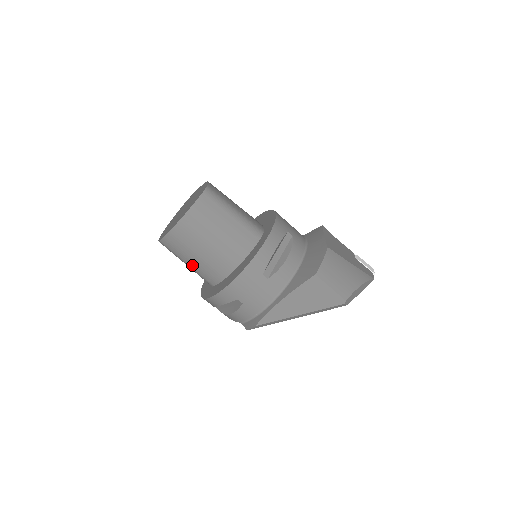
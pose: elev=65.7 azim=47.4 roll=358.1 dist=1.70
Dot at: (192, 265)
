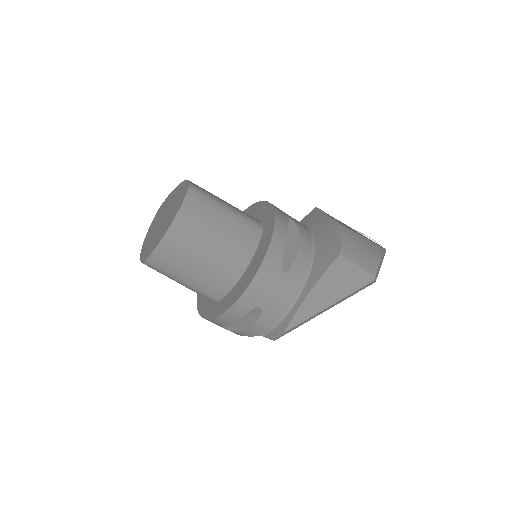
Dot at: (190, 282)
